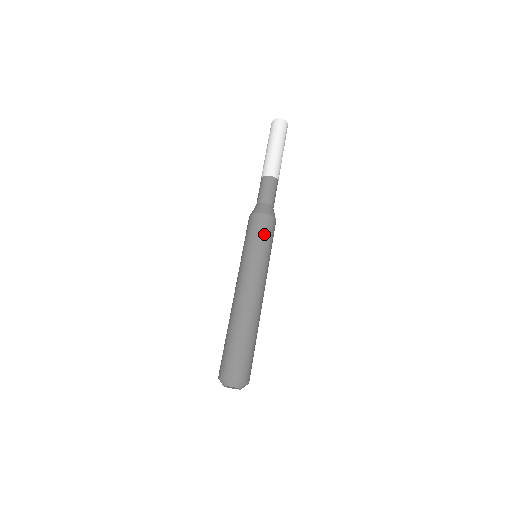
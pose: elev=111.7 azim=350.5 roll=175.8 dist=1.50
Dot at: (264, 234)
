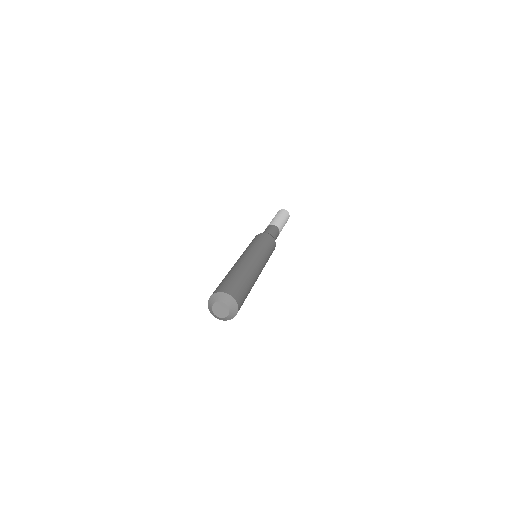
Dot at: occluded
